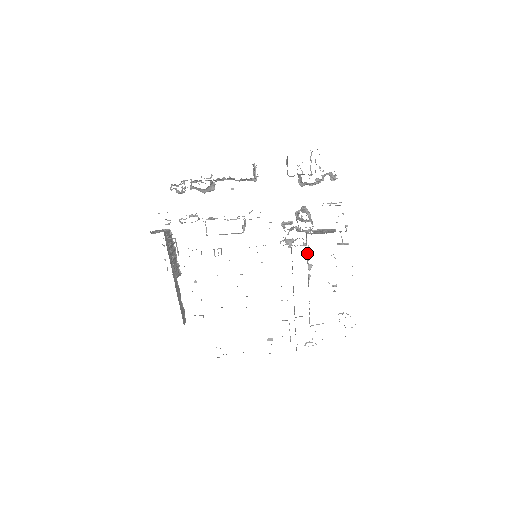
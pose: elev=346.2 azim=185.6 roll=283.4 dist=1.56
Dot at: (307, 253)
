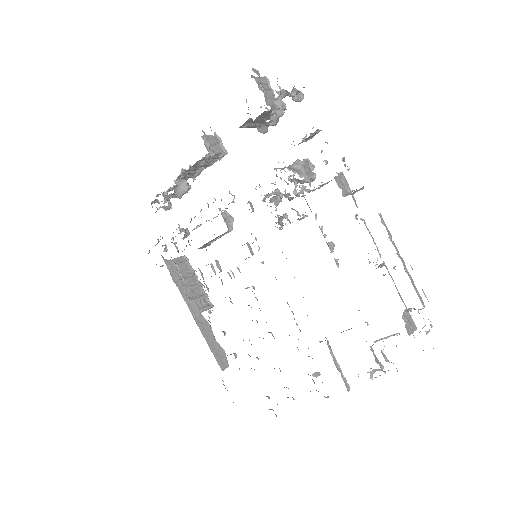
Dot at: (319, 227)
